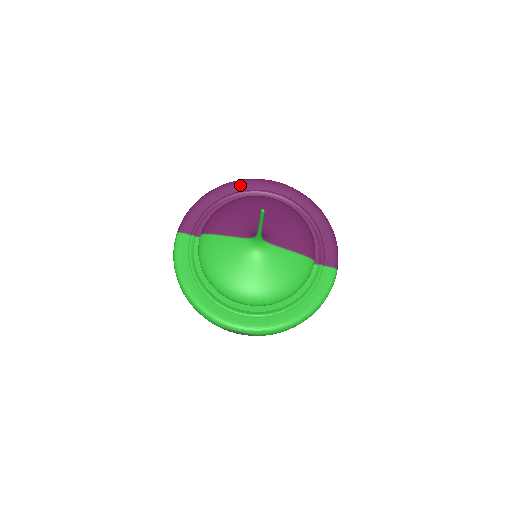
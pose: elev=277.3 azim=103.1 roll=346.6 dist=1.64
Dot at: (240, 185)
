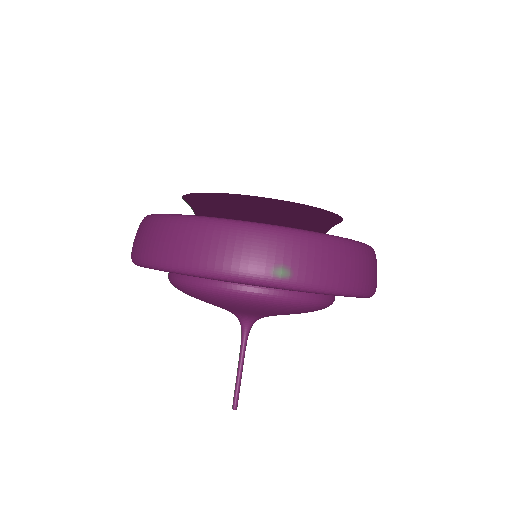
Dot at: occluded
